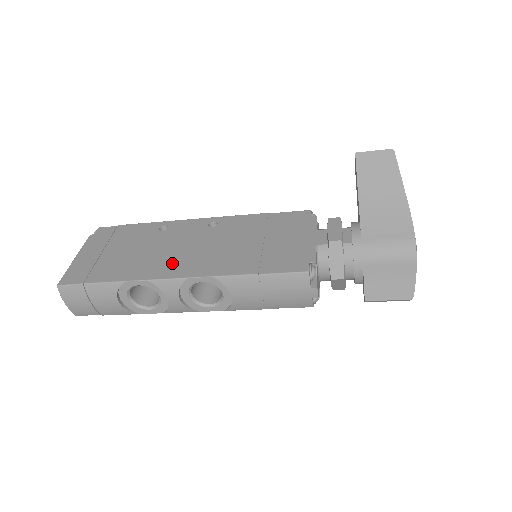
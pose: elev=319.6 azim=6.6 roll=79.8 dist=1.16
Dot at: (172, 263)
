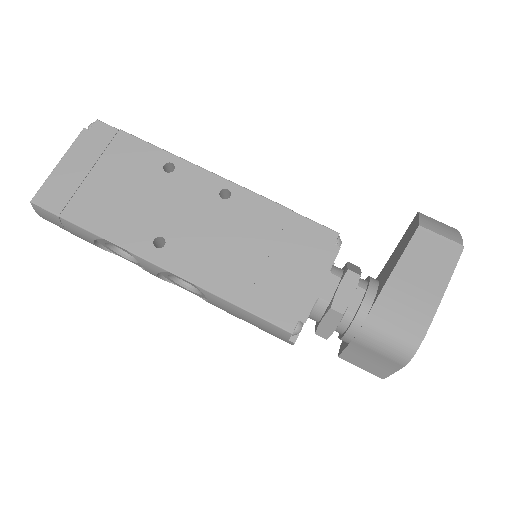
Dot at: (161, 237)
